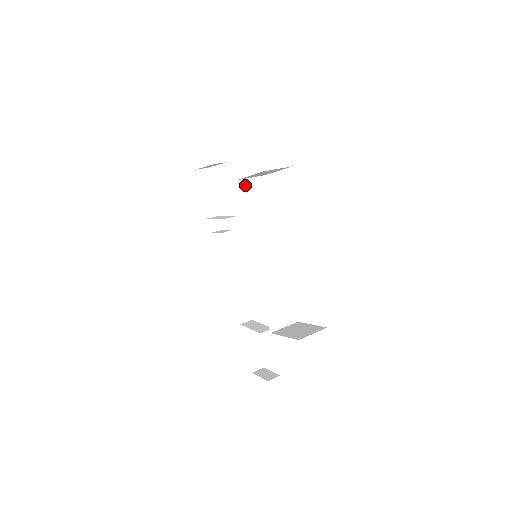
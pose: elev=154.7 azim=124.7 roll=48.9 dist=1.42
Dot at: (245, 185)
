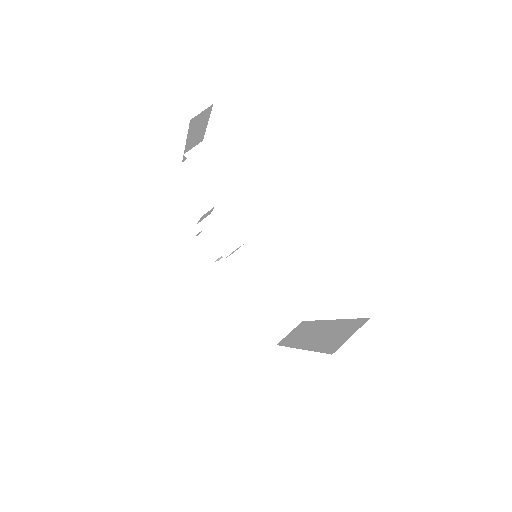
Dot at: occluded
